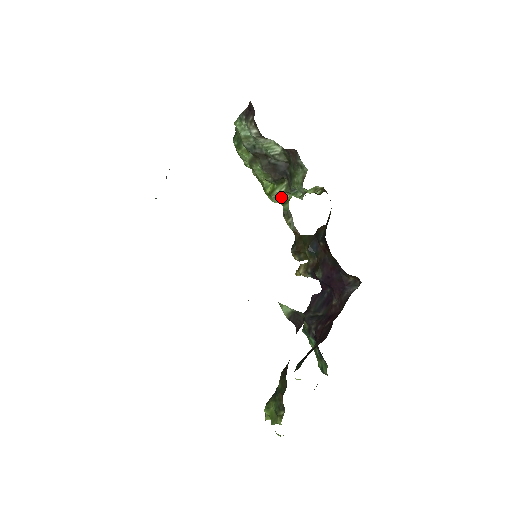
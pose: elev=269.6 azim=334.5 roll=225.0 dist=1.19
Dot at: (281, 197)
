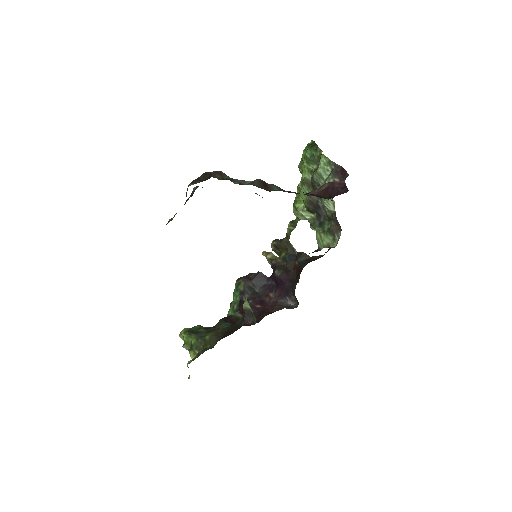
Dot at: (301, 217)
